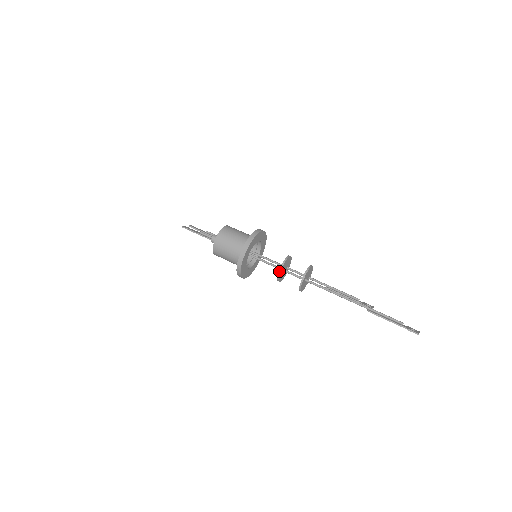
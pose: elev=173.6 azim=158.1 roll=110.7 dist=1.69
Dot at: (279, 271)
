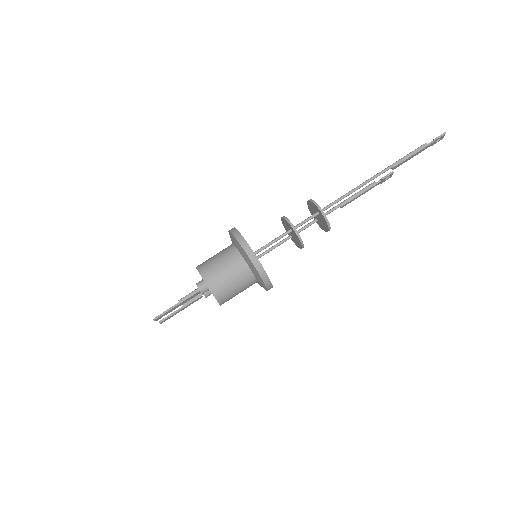
Dot at: (292, 228)
